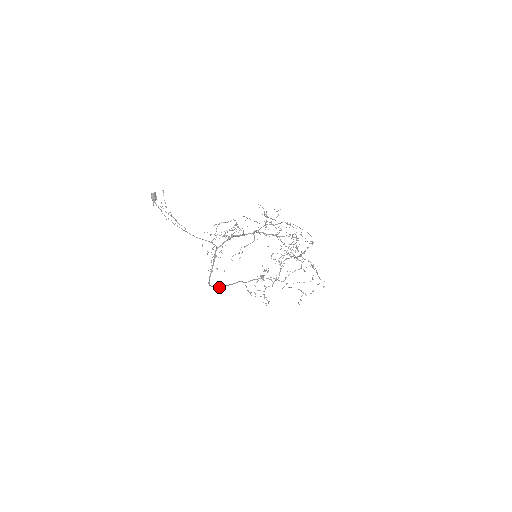
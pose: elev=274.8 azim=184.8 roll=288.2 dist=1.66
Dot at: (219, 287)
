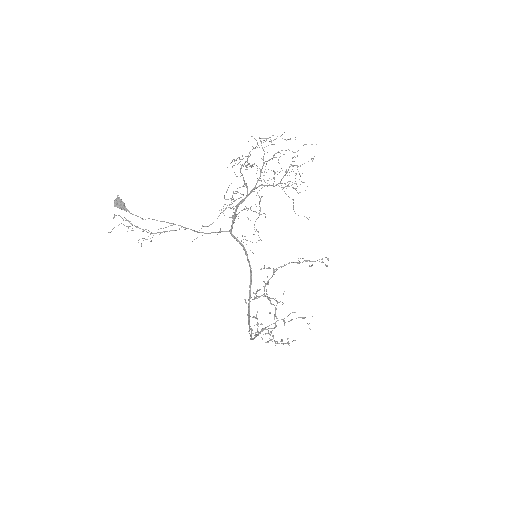
Dot at: (249, 317)
